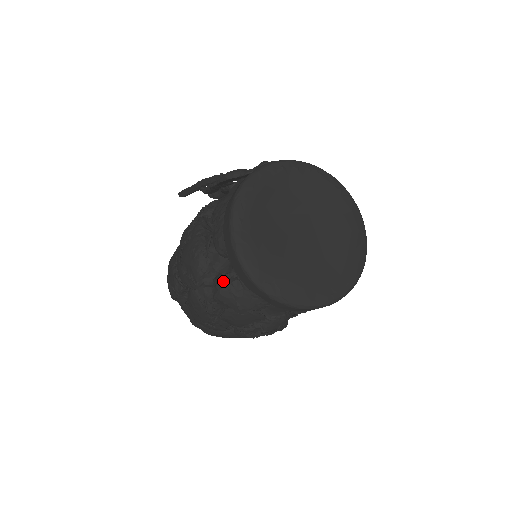
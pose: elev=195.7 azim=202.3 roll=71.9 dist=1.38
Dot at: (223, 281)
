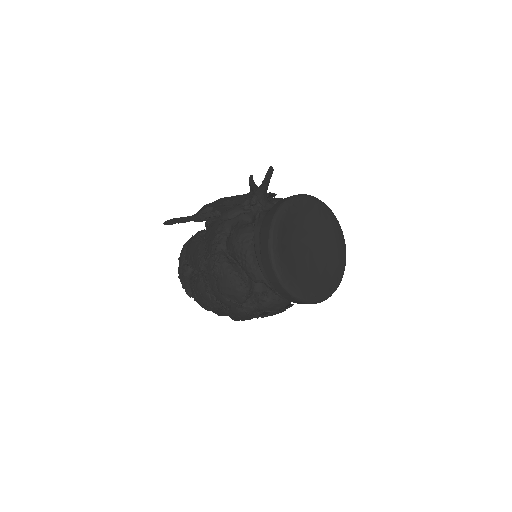
Dot at: (265, 299)
